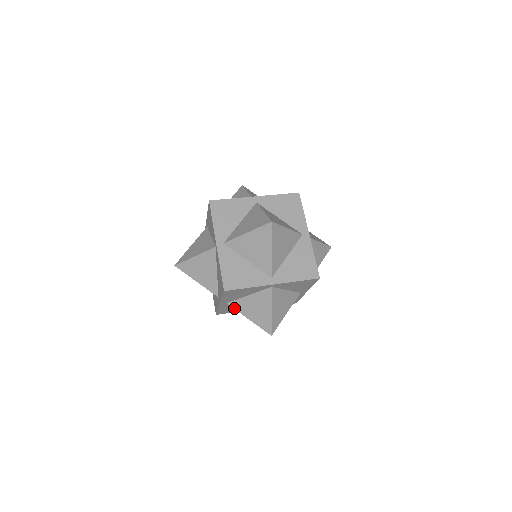
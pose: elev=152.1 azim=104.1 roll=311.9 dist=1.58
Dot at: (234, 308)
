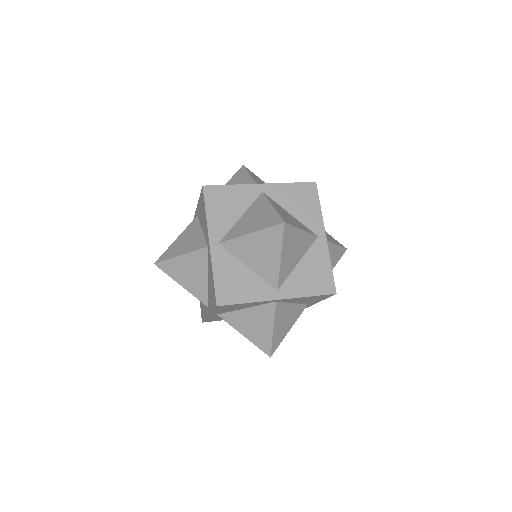
Dot at: (226, 321)
